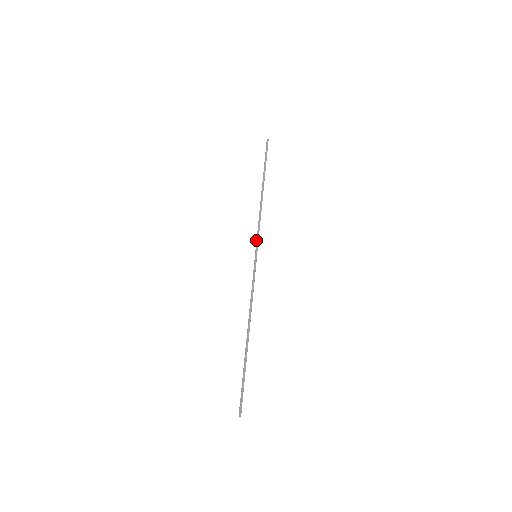
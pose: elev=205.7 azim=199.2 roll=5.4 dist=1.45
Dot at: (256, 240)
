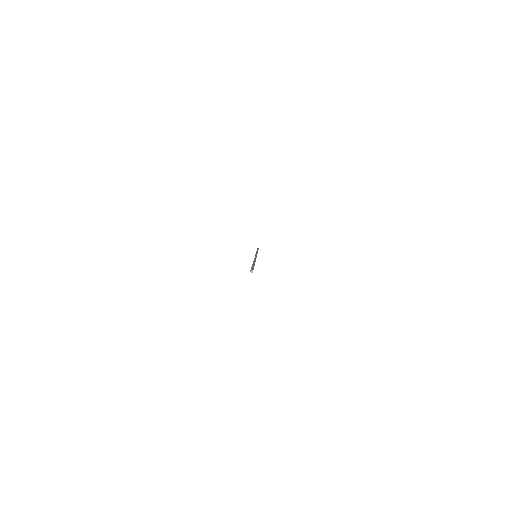
Dot at: occluded
